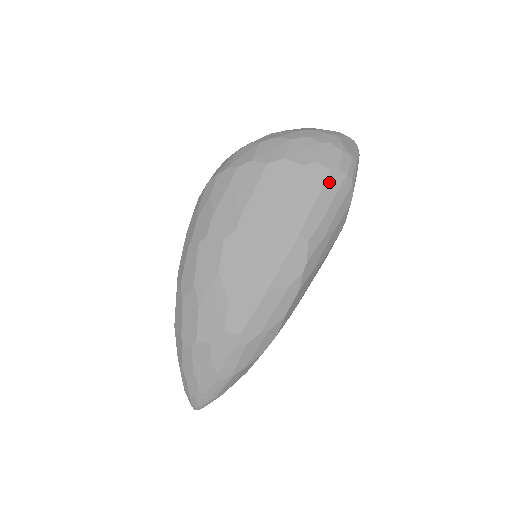
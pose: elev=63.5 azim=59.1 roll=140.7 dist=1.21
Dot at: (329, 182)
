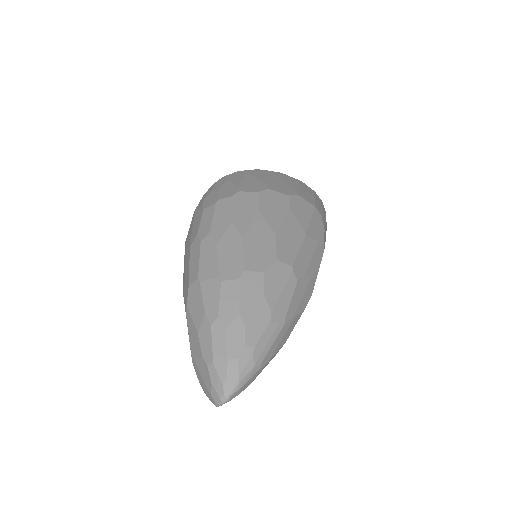
Dot at: (316, 195)
